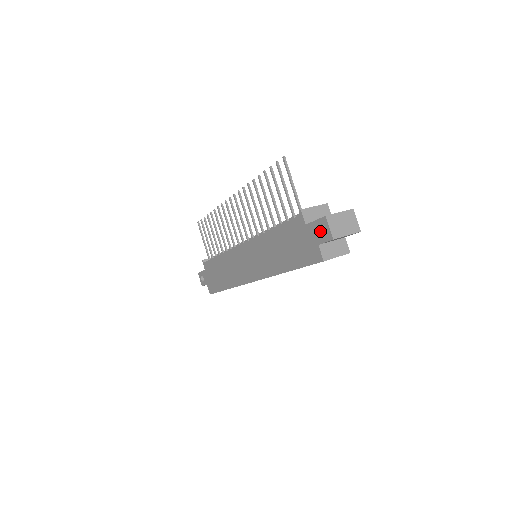
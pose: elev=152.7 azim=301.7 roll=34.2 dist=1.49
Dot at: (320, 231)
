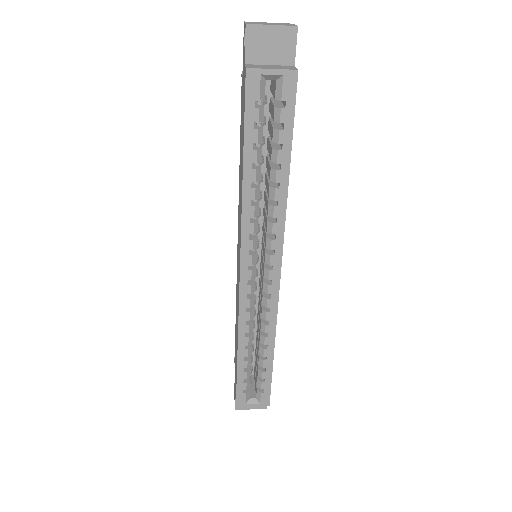
Dot at: occluded
